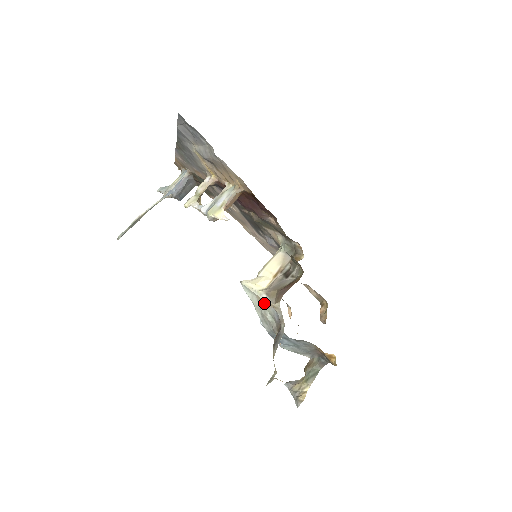
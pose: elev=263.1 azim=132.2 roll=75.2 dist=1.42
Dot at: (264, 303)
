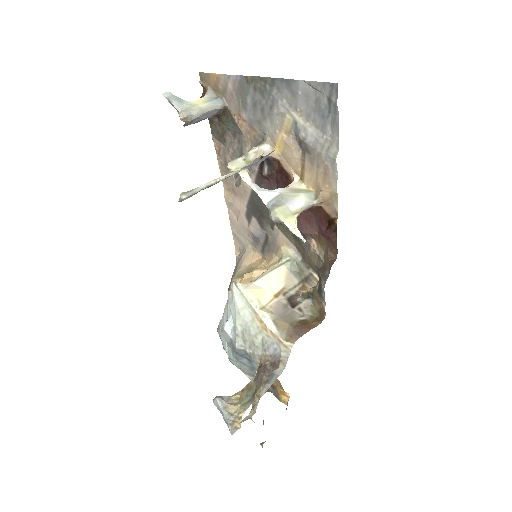
Dot at: (264, 328)
